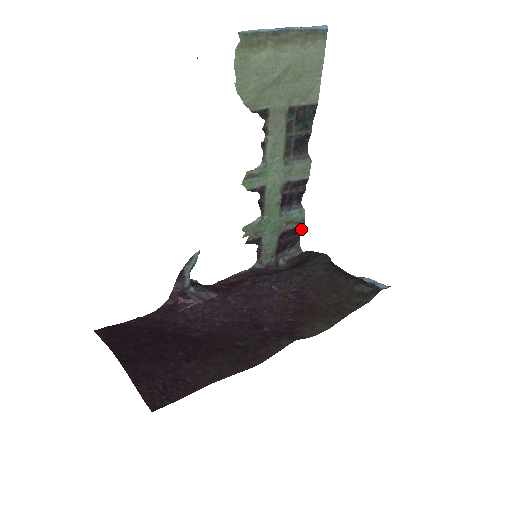
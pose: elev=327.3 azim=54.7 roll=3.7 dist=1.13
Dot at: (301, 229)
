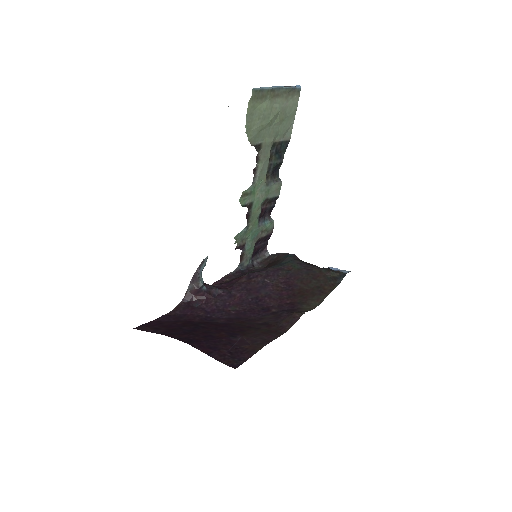
Dot at: (270, 236)
